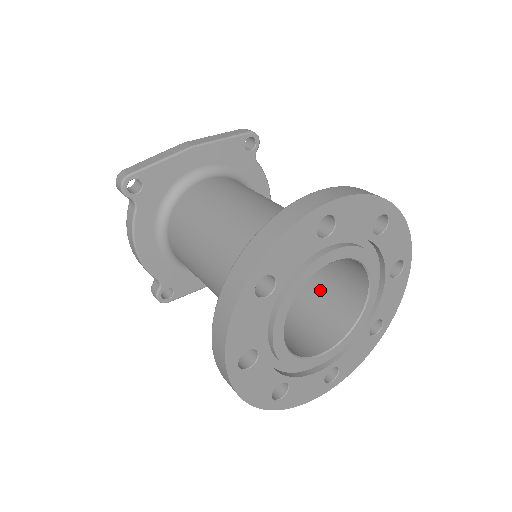
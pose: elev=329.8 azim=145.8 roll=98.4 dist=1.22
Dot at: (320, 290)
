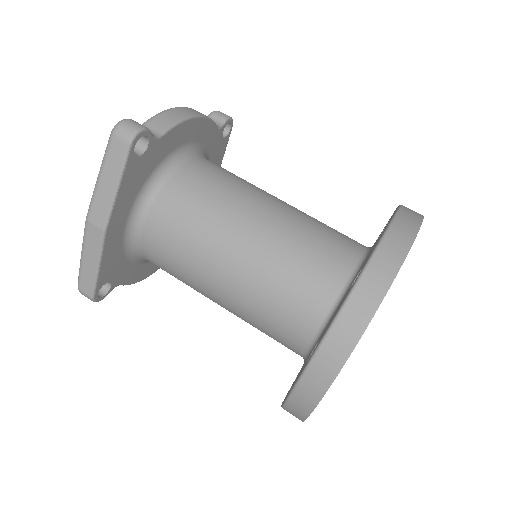
Dot at: occluded
